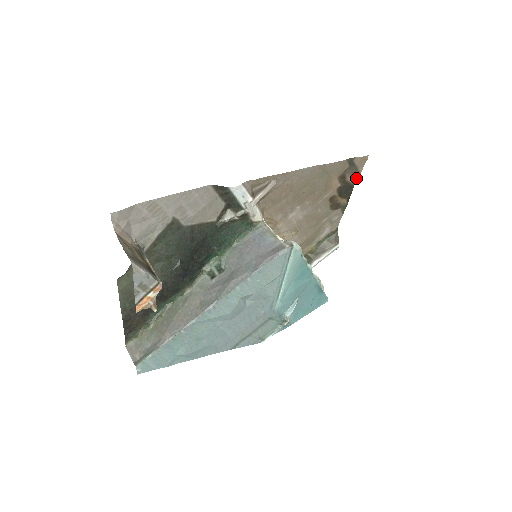
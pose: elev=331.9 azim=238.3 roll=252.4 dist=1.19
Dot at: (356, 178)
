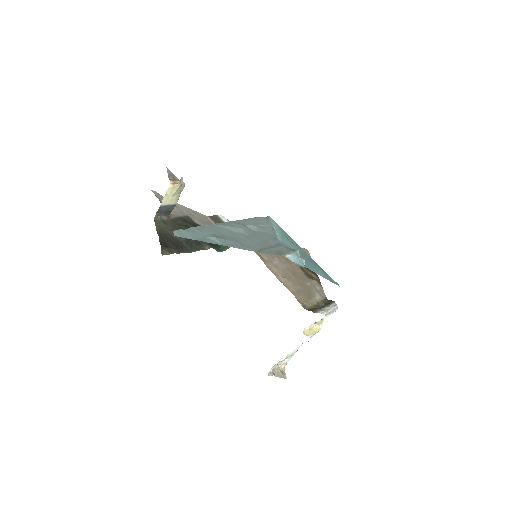
Dot at: occluded
